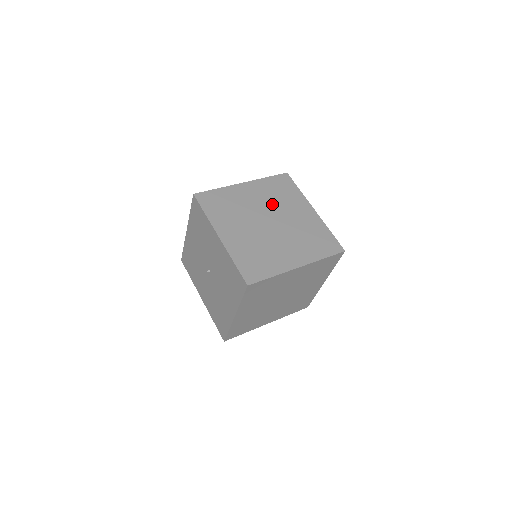
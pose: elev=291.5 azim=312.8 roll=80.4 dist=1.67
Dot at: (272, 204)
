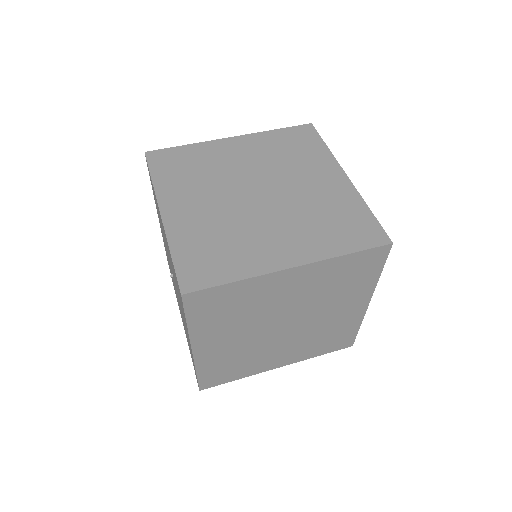
Dot at: (271, 166)
